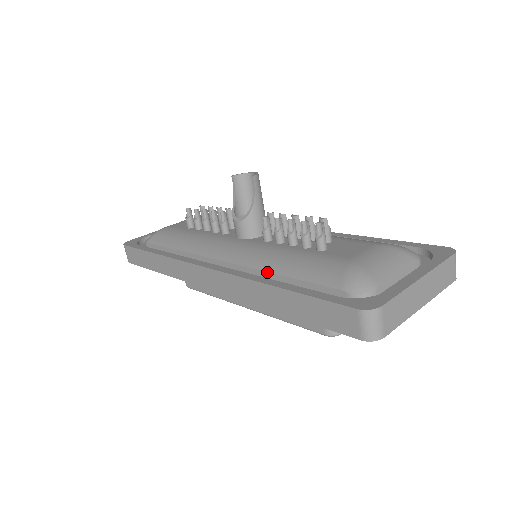
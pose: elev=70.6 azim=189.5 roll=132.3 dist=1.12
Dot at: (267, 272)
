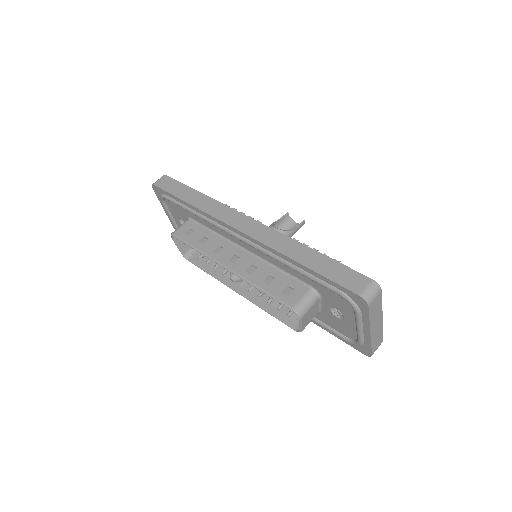
Dot at: occluded
